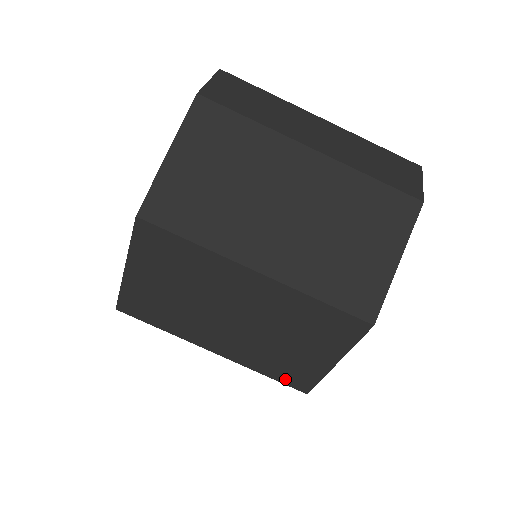
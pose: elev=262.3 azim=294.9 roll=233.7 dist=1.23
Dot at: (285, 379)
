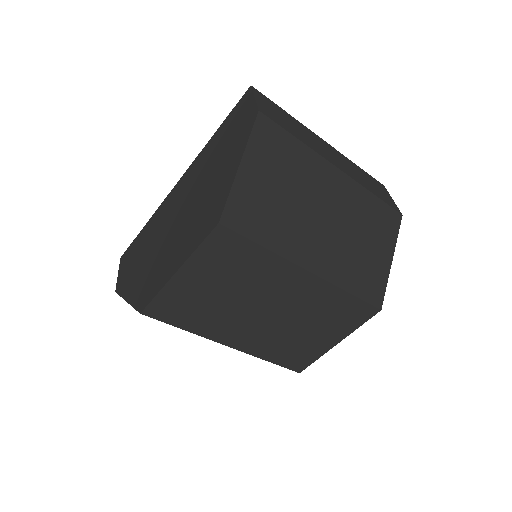
Dot at: (286, 363)
